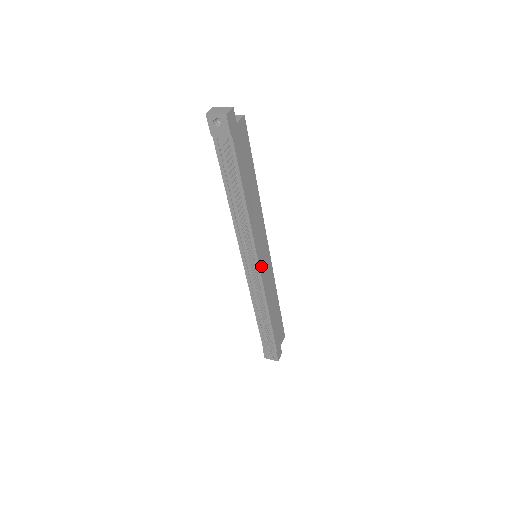
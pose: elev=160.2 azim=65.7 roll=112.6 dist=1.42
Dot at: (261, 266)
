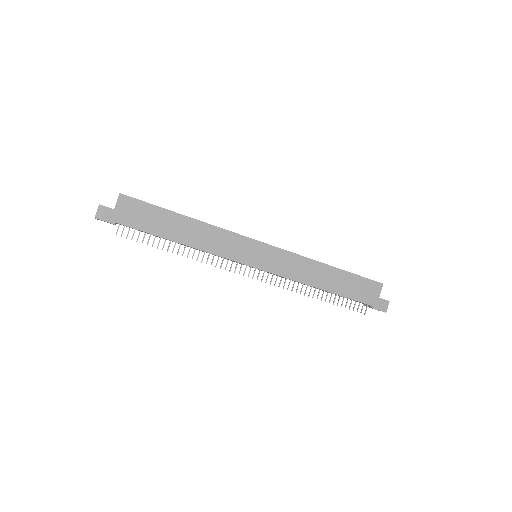
Dot at: (260, 265)
